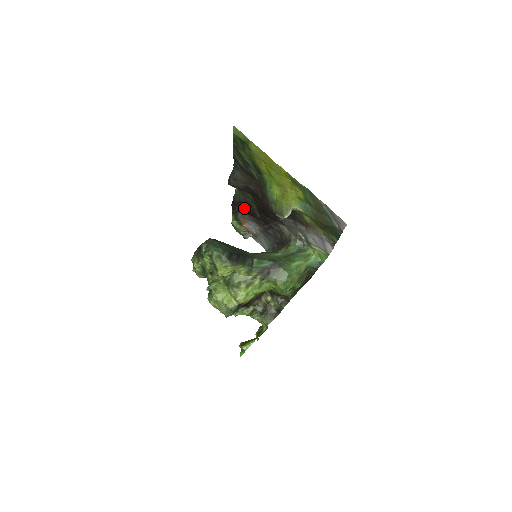
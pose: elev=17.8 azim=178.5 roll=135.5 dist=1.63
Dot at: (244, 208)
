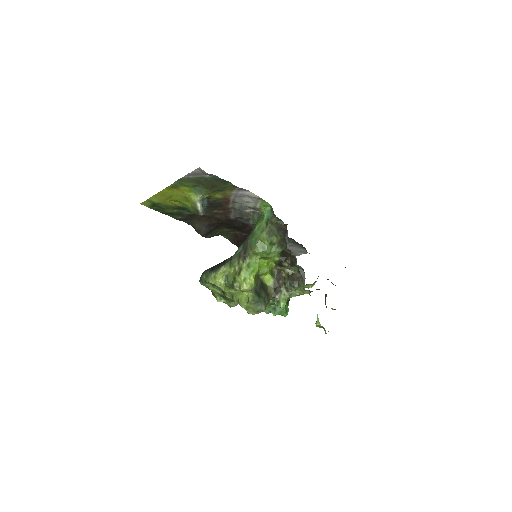
Dot at: (239, 241)
